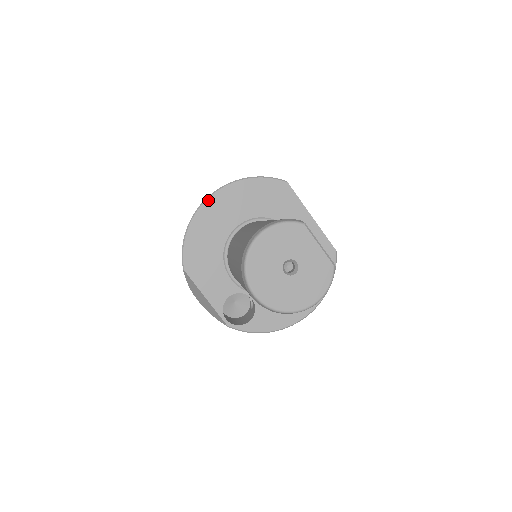
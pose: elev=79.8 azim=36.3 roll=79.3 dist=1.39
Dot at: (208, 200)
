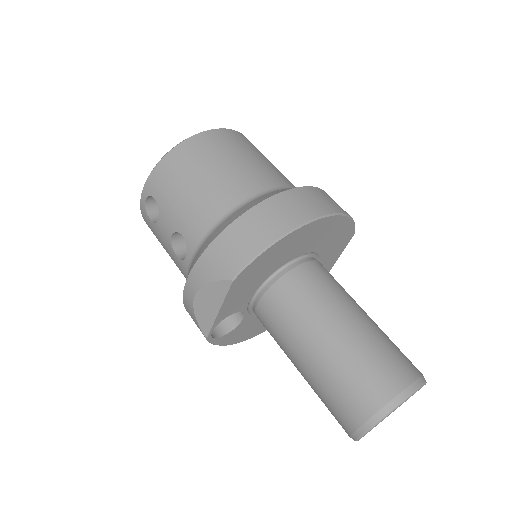
Dot at: (314, 222)
